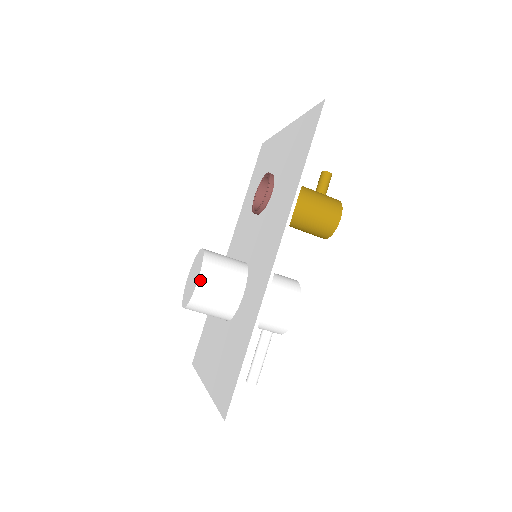
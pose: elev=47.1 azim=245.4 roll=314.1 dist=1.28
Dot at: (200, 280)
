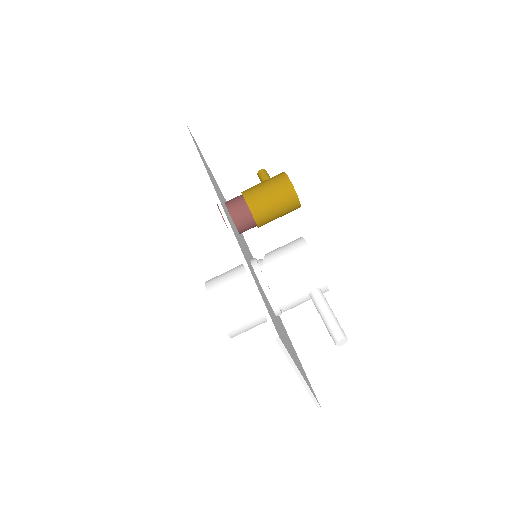
Dot at: (209, 293)
